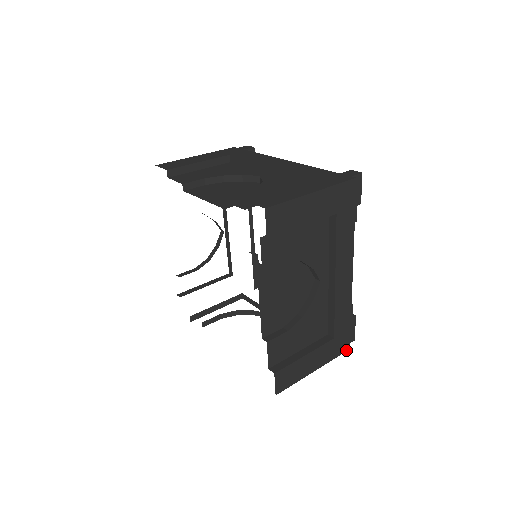
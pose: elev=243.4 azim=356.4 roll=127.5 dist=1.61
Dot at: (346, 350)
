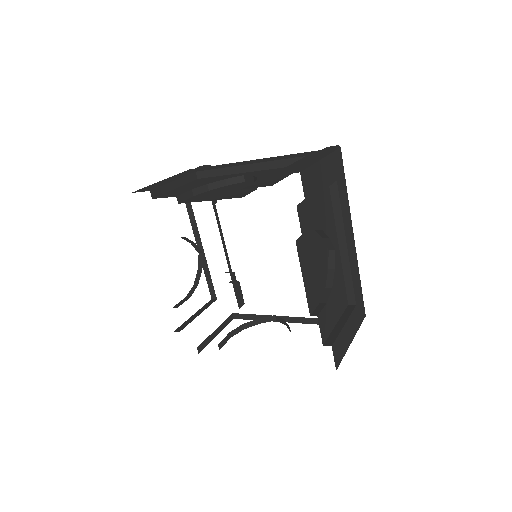
Dot at: (364, 317)
